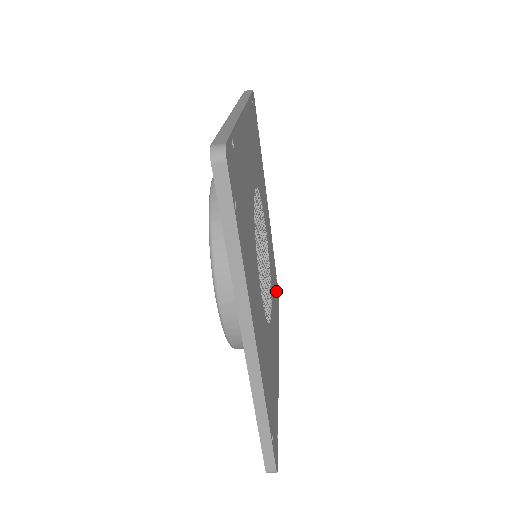
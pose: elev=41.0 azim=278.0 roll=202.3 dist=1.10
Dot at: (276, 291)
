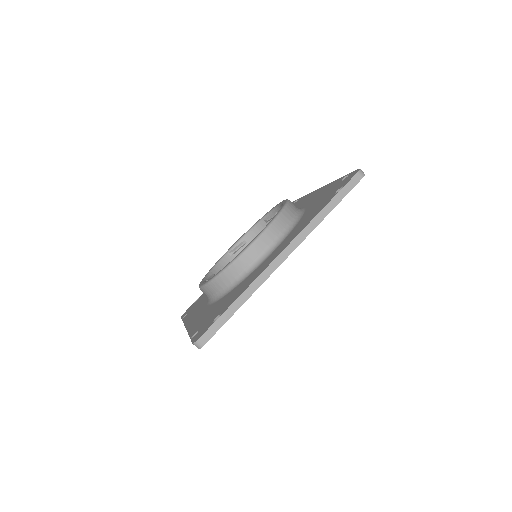
Dot at: occluded
